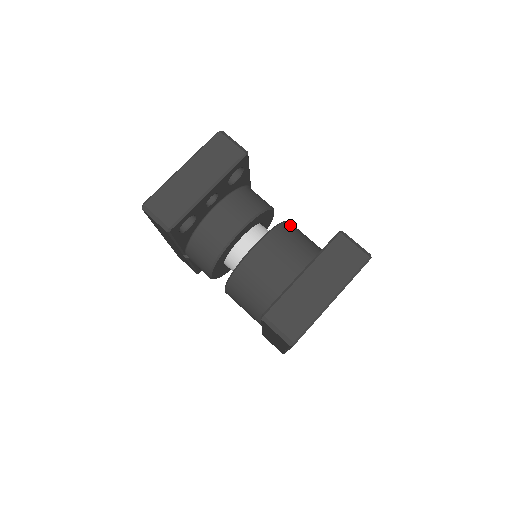
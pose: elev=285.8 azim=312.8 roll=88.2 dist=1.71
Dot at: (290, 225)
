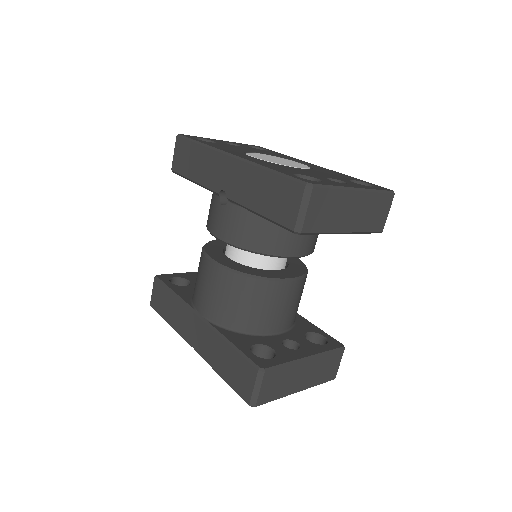
Dot at: occluded
